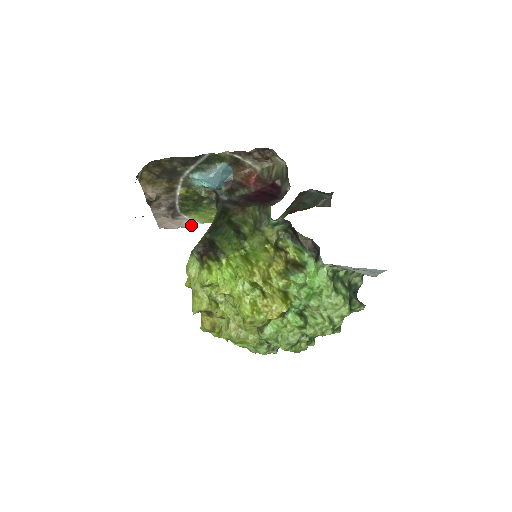
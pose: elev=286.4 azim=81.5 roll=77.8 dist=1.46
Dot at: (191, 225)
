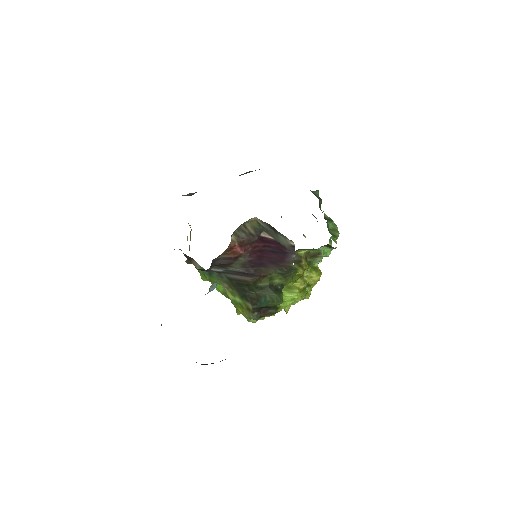
Dot at: occluded
